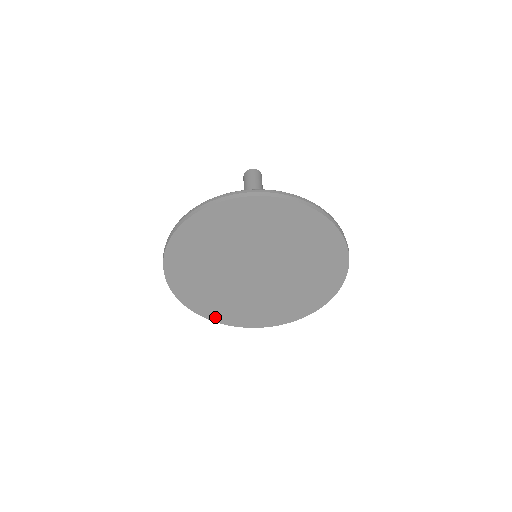
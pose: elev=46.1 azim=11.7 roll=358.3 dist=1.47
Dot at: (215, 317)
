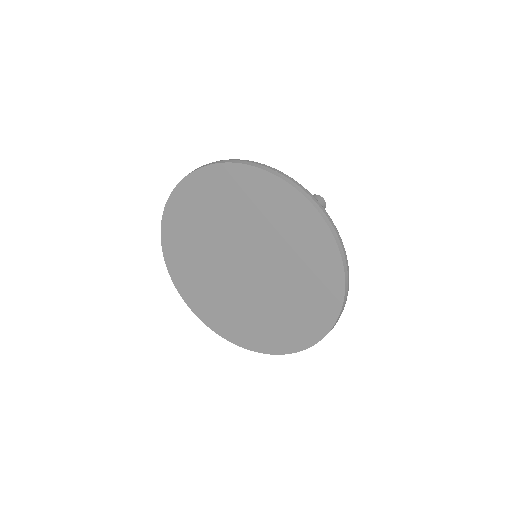
Dot at: (200, 312)
